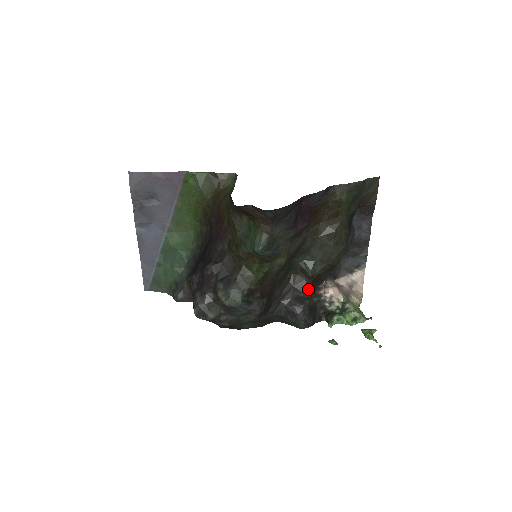
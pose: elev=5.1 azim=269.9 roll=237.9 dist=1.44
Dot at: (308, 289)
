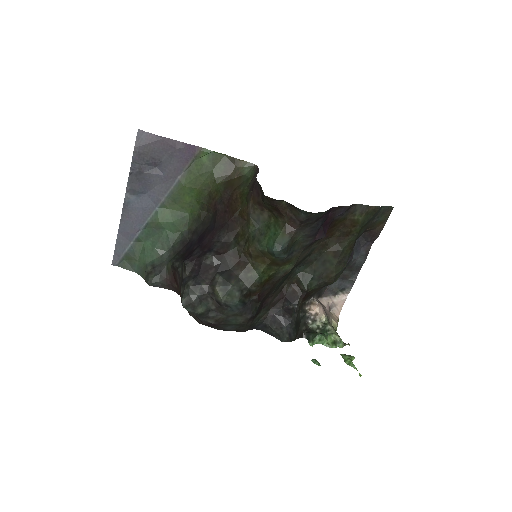
Dot at: (298, 302)
